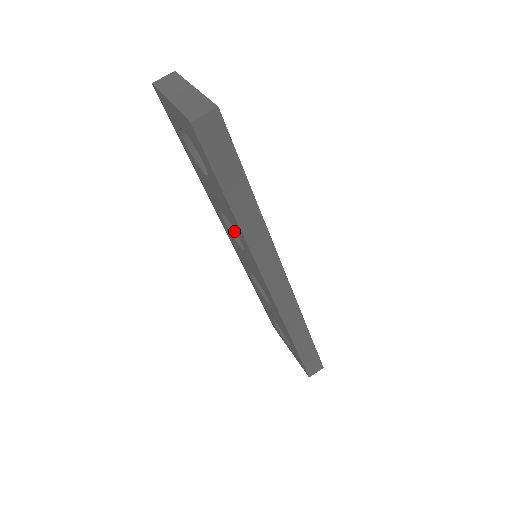
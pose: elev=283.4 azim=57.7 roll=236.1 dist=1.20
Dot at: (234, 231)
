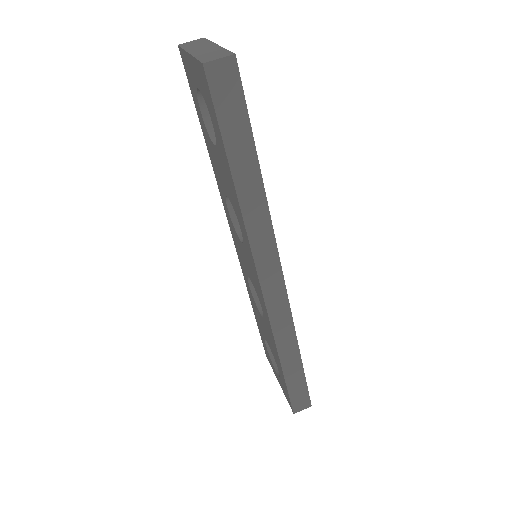
Dot at: (237, 224)
